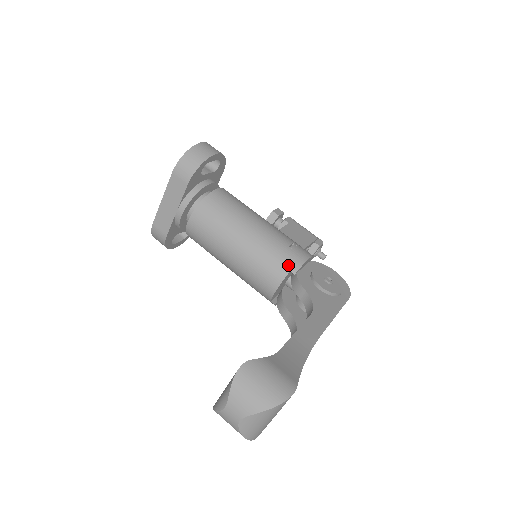
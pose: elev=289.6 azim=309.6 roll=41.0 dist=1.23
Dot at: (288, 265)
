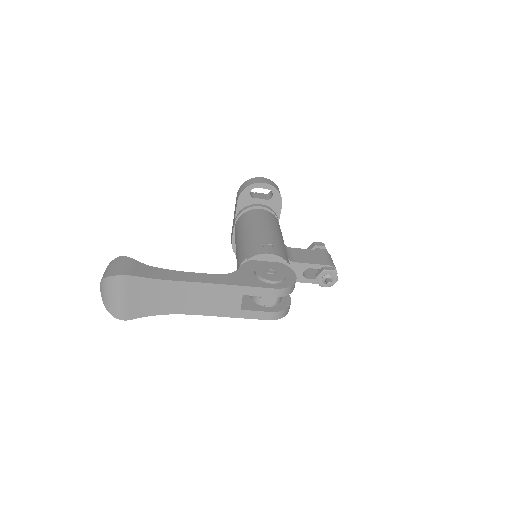
Dot at: (249, 253)
